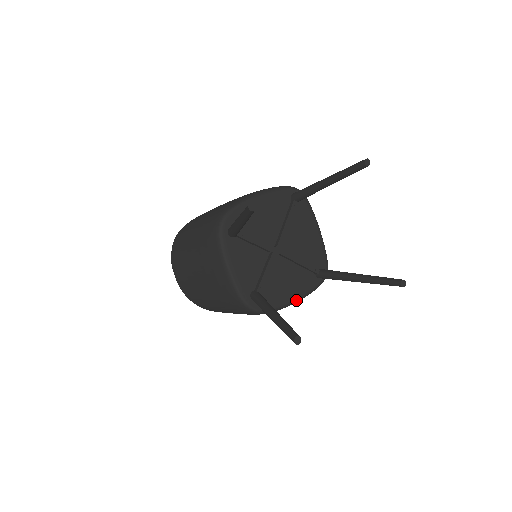
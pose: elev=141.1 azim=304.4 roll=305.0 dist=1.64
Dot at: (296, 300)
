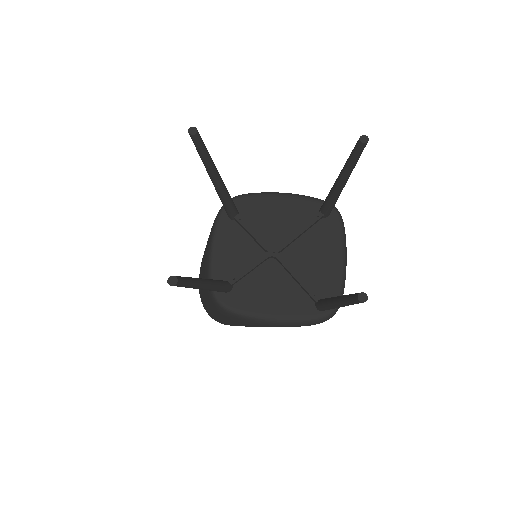
Dot at: (276, 319)
